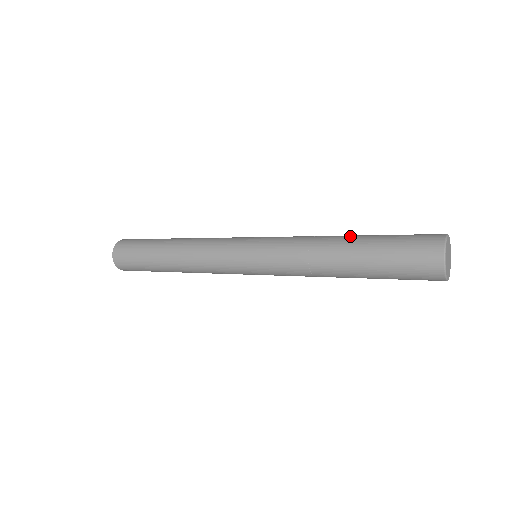
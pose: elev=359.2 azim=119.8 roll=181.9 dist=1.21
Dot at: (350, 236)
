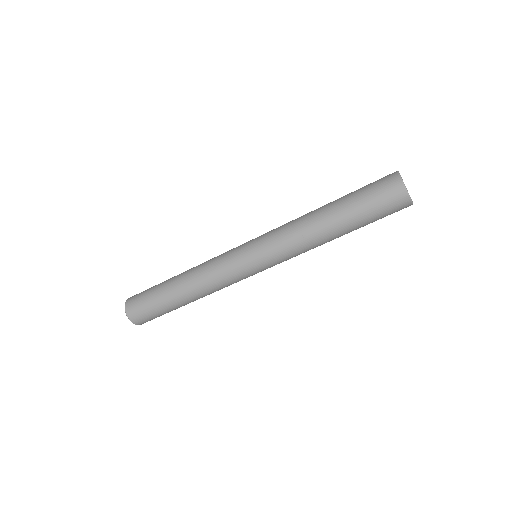
Dot at: occluded
